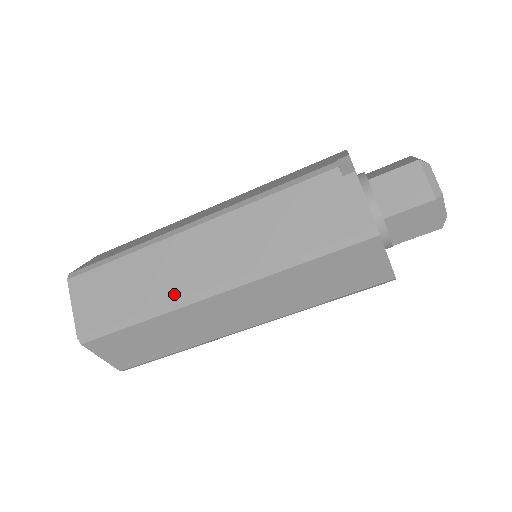
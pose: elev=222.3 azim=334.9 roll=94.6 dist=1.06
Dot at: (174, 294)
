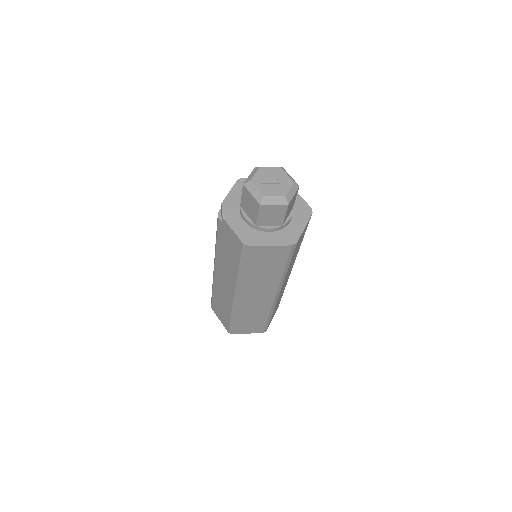
Dot at: (230, 303)
